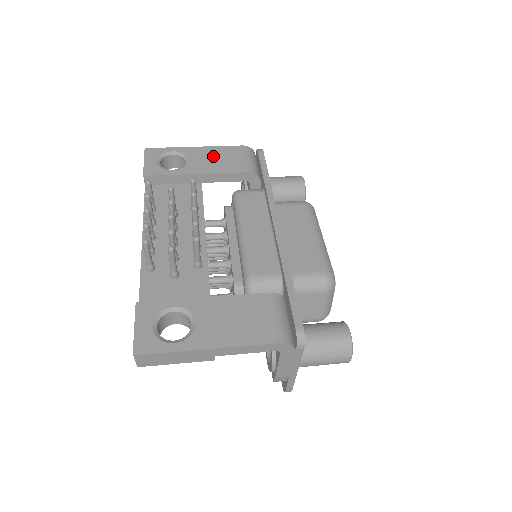
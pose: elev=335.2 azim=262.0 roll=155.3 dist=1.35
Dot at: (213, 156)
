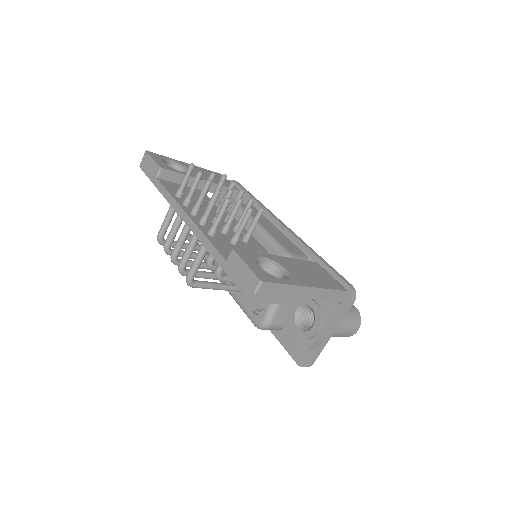
Dot at: (205, 173)
